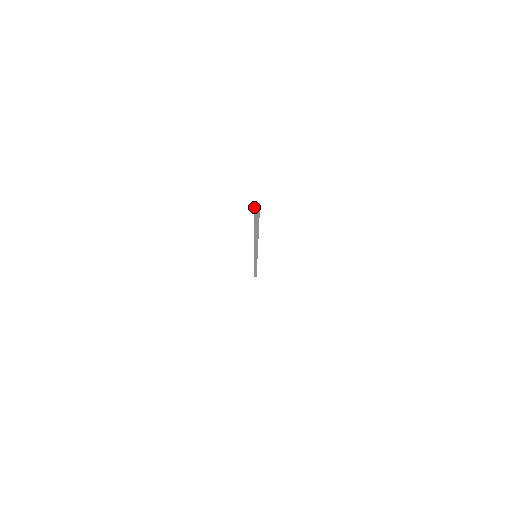
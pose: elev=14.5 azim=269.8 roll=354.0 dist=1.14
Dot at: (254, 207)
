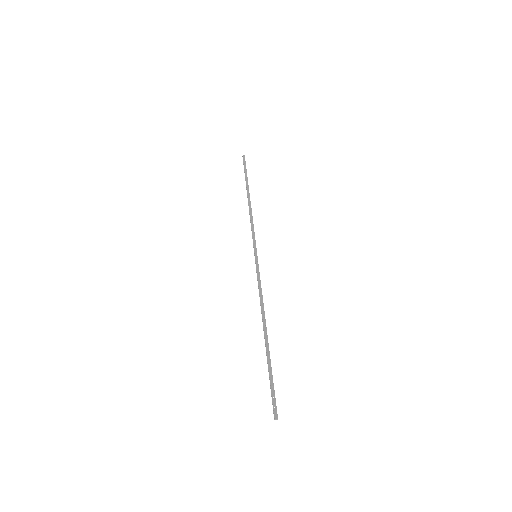
Dot at: (274, 419)
